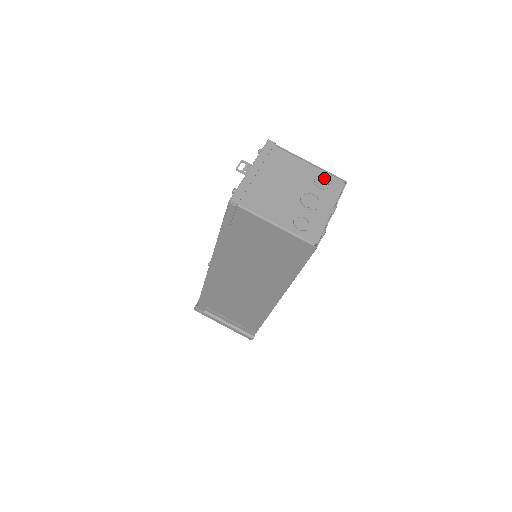
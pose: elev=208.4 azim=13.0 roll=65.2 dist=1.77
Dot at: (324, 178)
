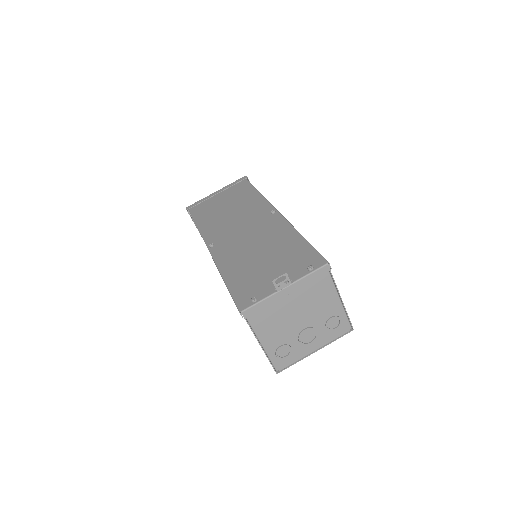
Dot at: (339, 320)
